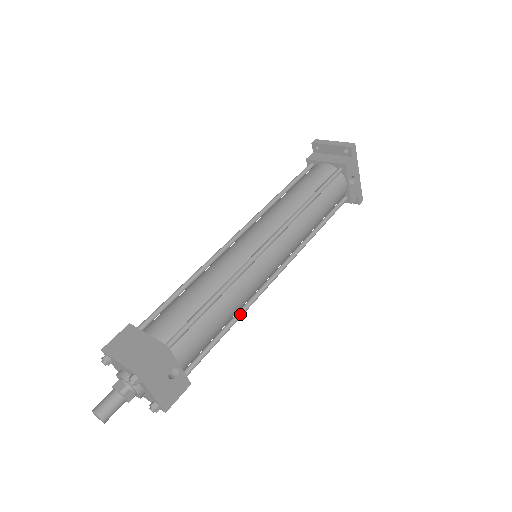
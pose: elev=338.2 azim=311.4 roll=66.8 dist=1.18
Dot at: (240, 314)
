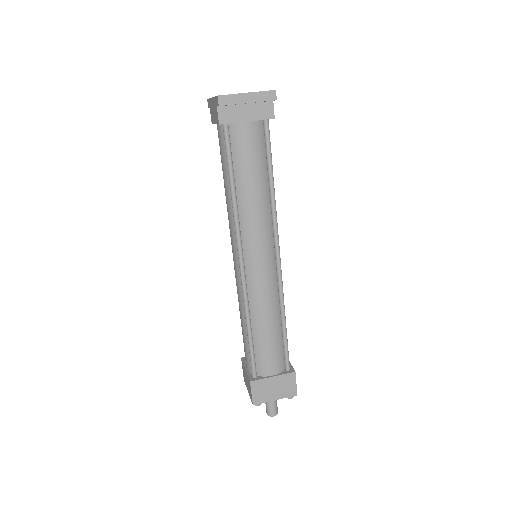
Dot at: occluded
